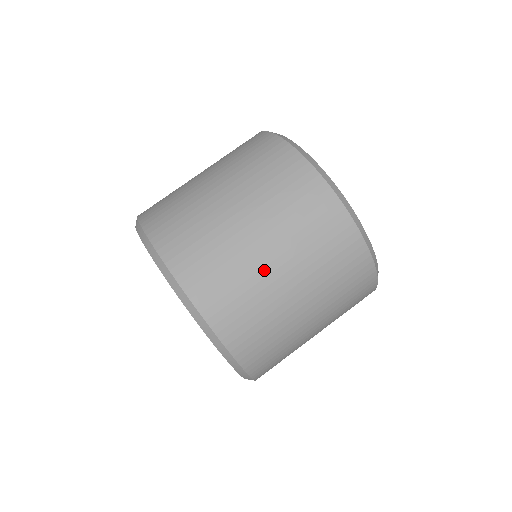
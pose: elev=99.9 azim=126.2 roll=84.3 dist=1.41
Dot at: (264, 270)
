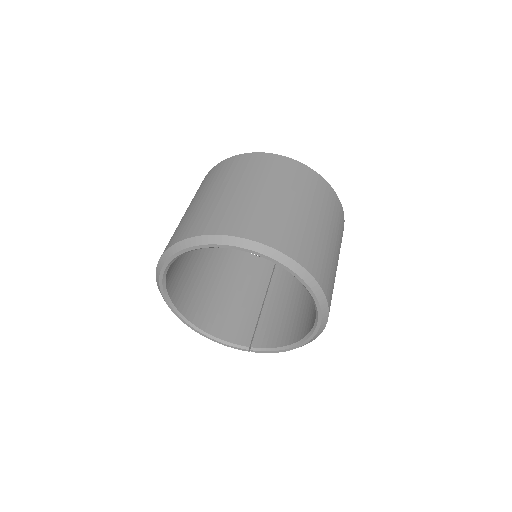
Dot at: (273, 203)
